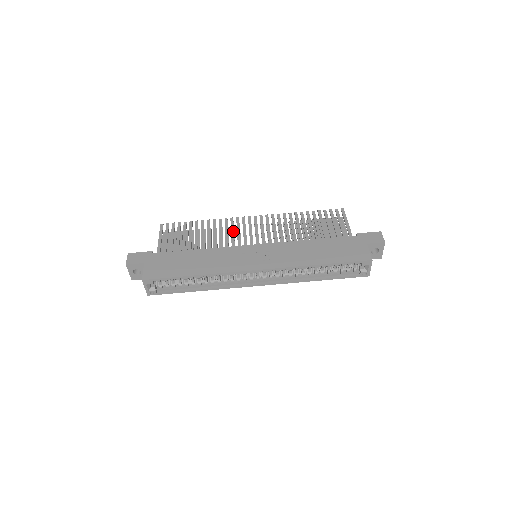
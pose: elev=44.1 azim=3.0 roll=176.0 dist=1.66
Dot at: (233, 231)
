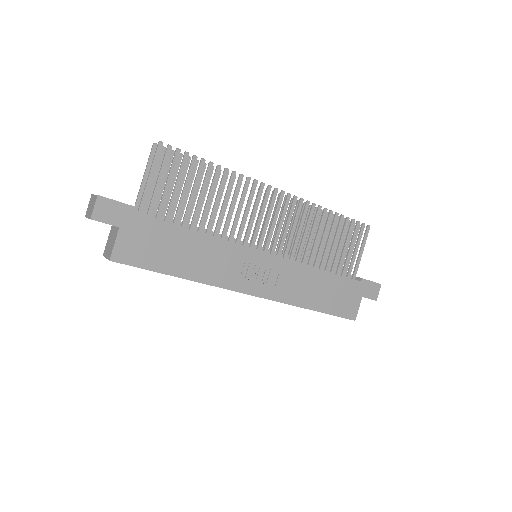
Dot at: (249, 209)
